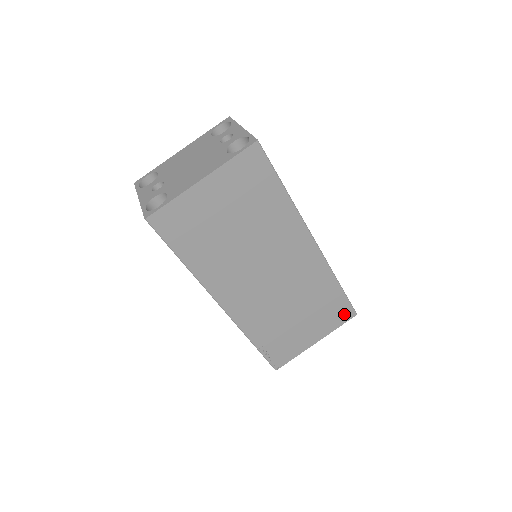
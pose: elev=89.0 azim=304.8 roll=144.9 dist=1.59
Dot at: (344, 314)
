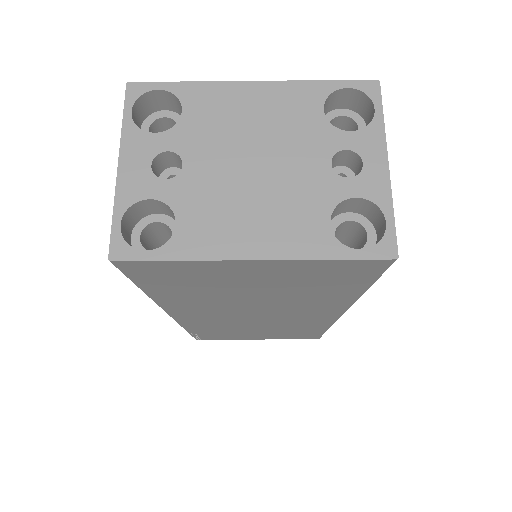
Dot at: (307, 337)
